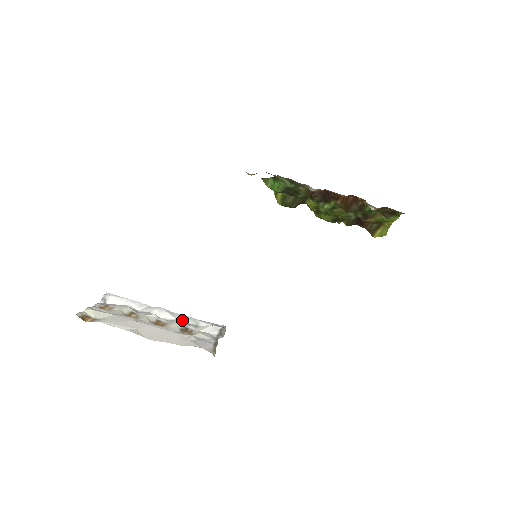
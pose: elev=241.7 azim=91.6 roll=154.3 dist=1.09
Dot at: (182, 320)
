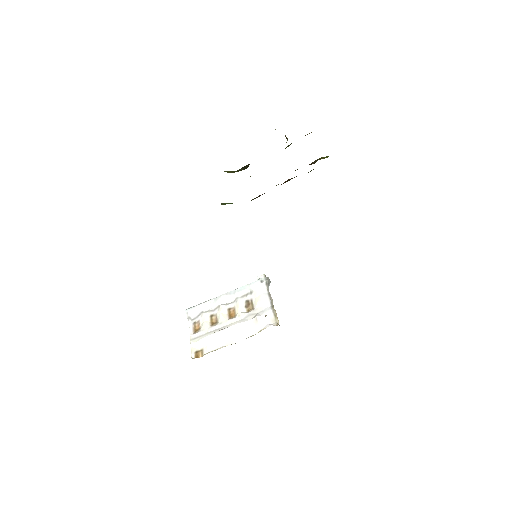
Dot at: (240, 294)
